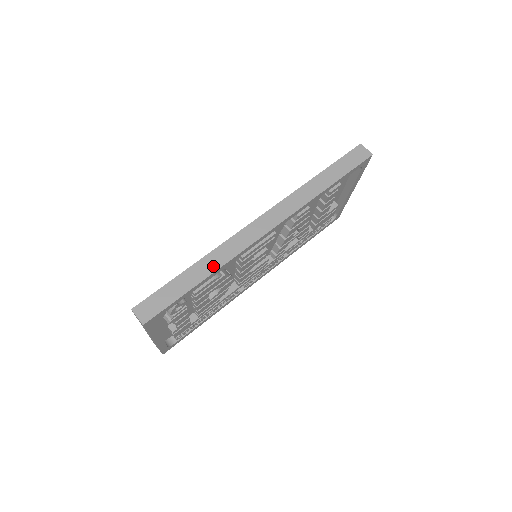
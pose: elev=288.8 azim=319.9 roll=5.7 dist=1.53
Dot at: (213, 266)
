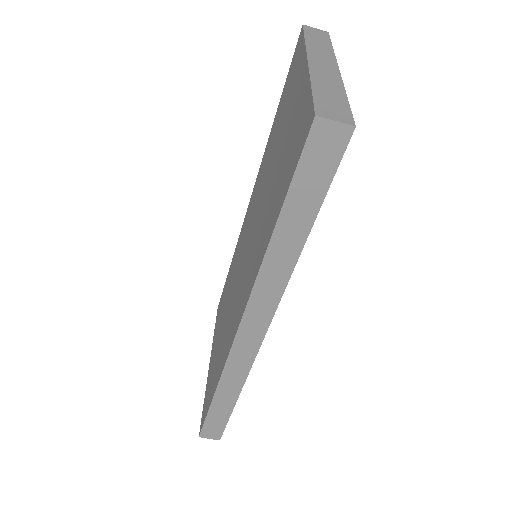
Dot at: (234, 389)
